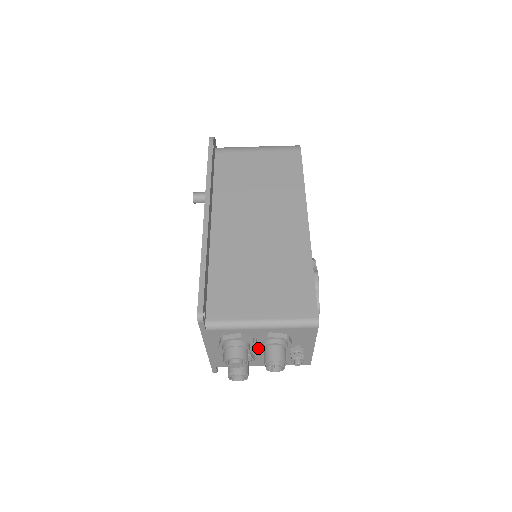
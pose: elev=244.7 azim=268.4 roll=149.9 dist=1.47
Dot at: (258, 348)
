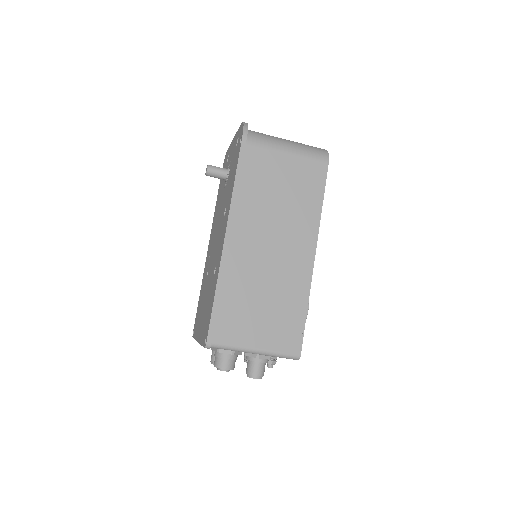
Dot at: occluded
